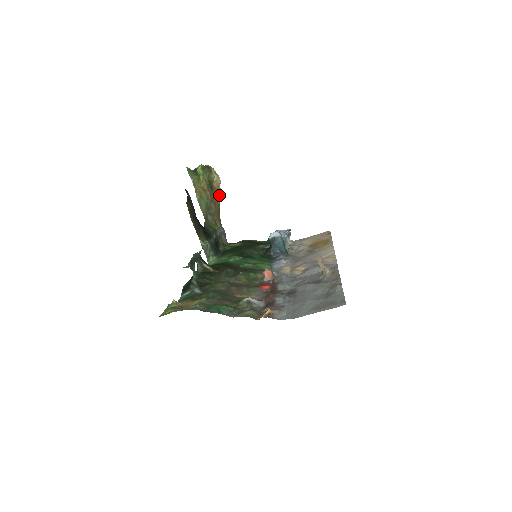
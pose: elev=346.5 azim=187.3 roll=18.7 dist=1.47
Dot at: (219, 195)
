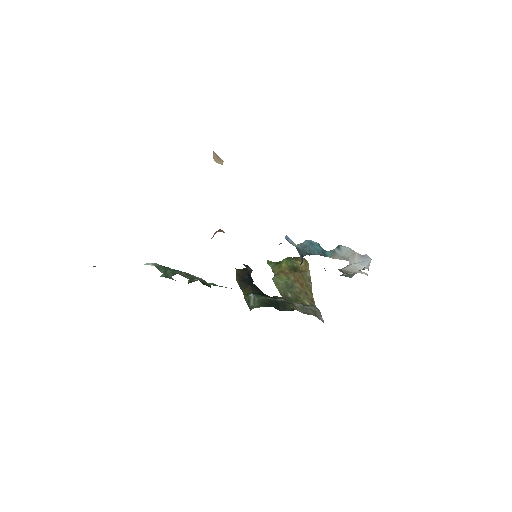
Dot at: (309, 277)
